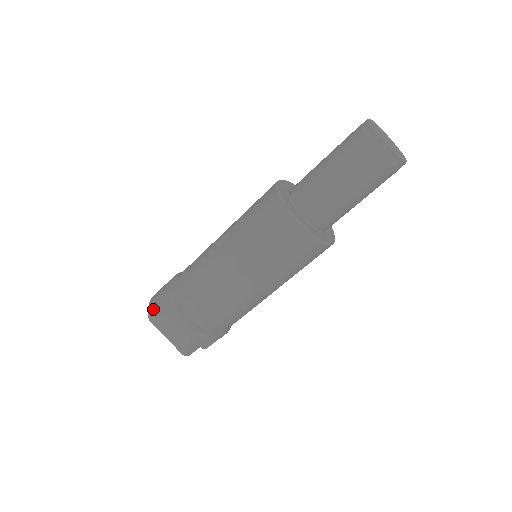
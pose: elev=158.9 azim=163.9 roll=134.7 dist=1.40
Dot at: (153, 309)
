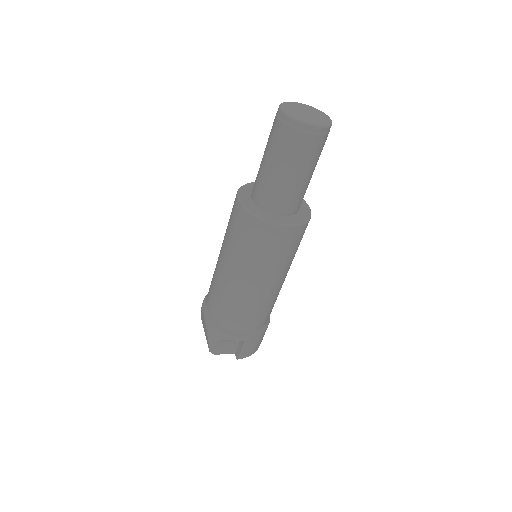
Dot at: occluded
